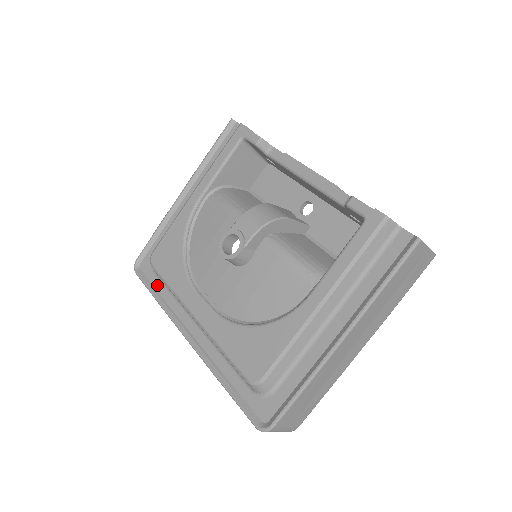
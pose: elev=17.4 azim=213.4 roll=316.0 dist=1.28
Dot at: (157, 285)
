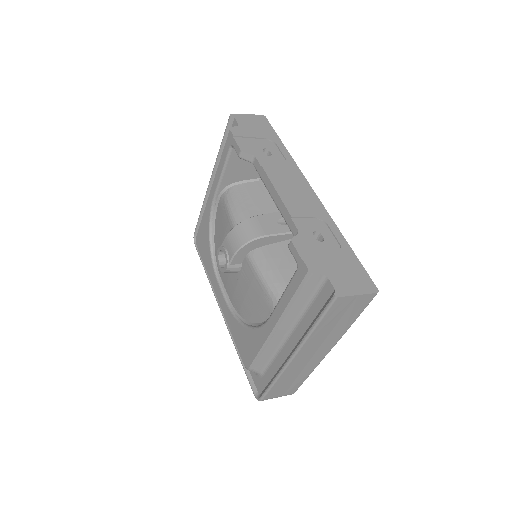
Dot at: occluded
